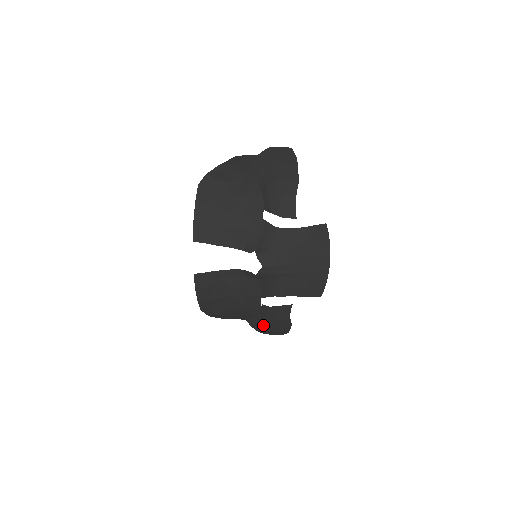
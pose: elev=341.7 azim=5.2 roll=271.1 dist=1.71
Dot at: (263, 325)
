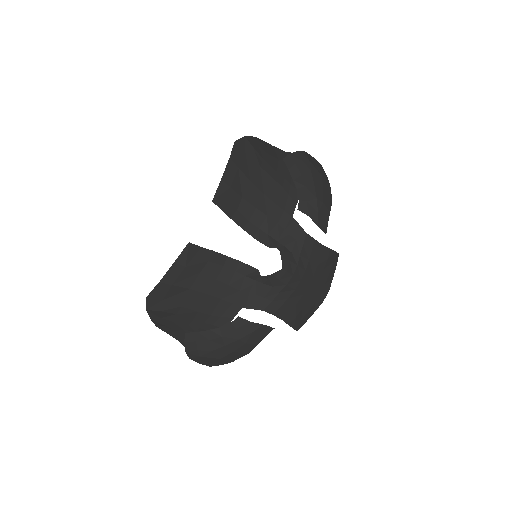
Dot at: (211, 345)
